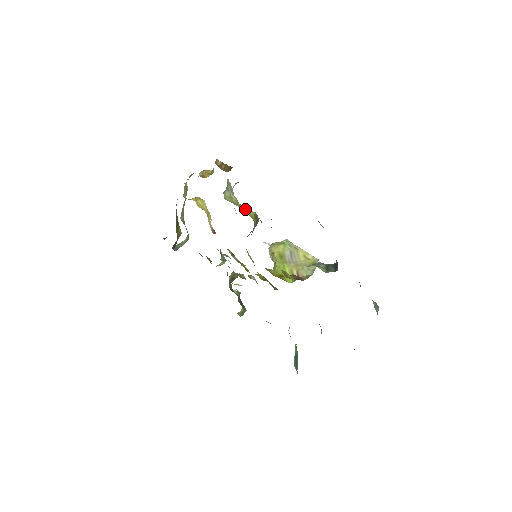
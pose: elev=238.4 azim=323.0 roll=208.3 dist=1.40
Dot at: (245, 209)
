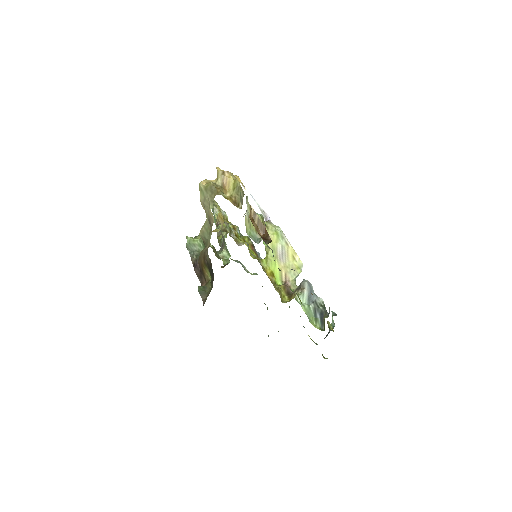
Dot at: occluded
